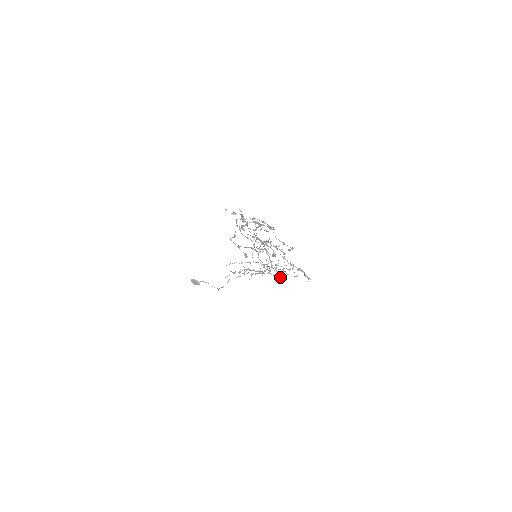
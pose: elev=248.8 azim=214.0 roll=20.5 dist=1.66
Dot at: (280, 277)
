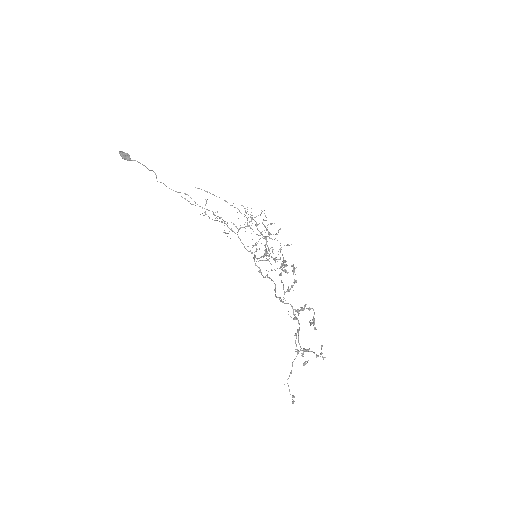
Dot at: occluded
